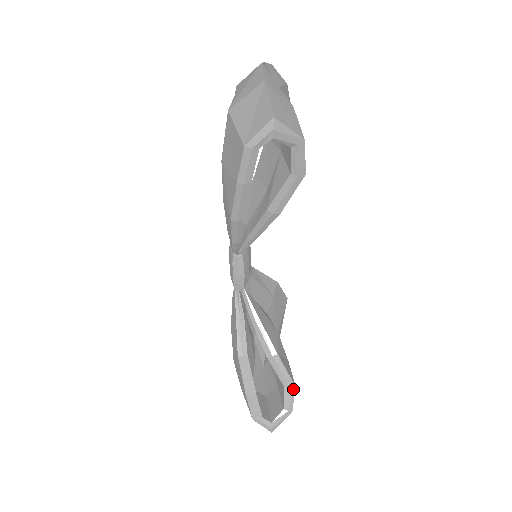
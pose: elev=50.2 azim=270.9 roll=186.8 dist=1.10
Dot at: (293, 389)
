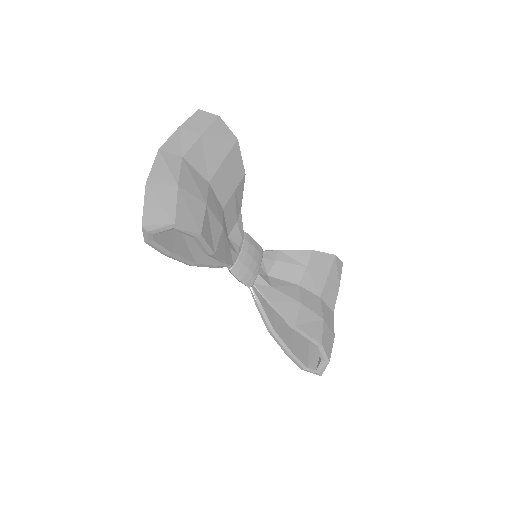
Dot at: (320, 346)
